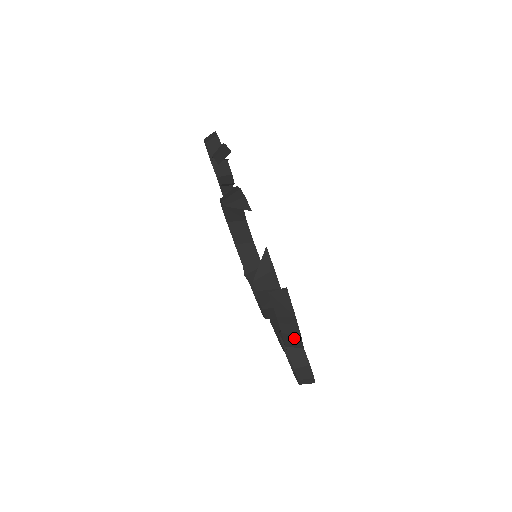
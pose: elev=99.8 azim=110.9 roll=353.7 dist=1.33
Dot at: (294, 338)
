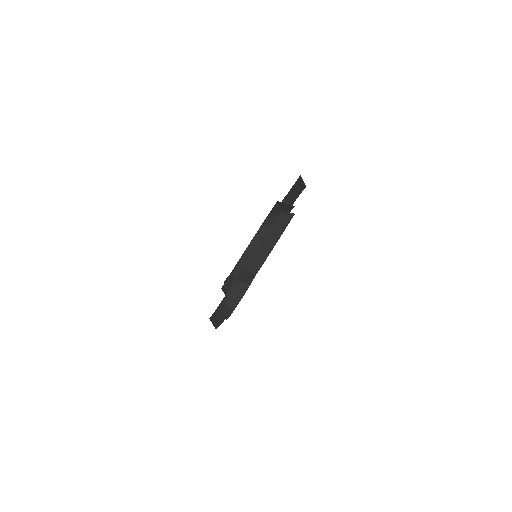
Dot at: (260, 259)
